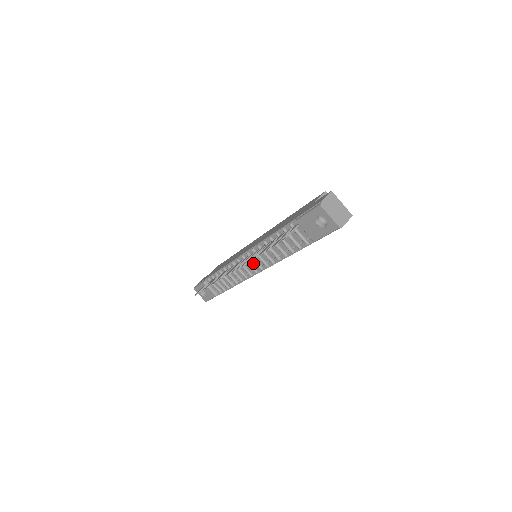
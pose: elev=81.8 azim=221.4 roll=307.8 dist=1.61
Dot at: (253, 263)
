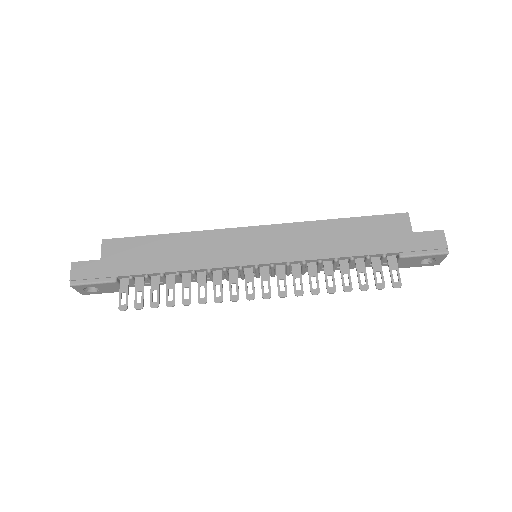
Dot at: occluded
